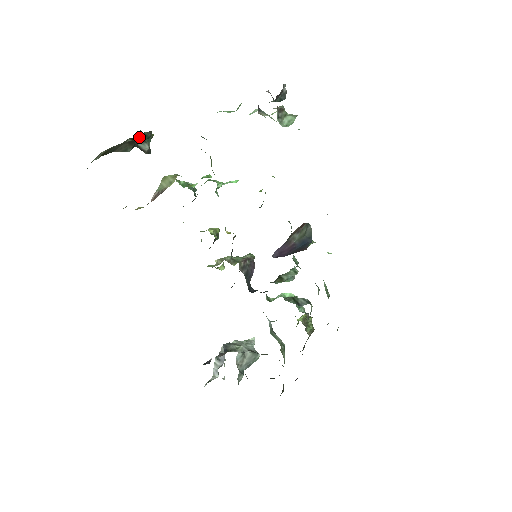
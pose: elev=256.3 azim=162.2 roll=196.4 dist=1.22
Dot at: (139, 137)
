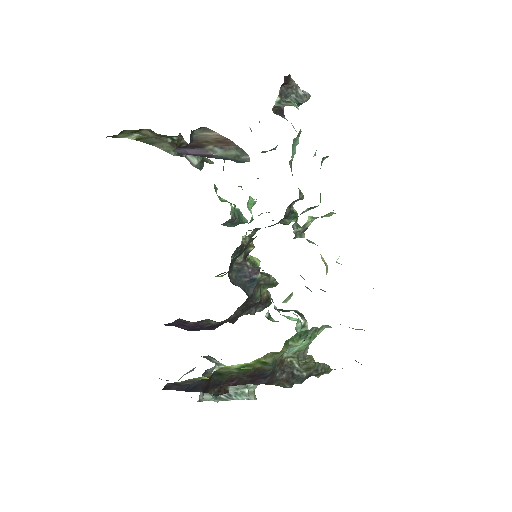
Dot at: occluded
